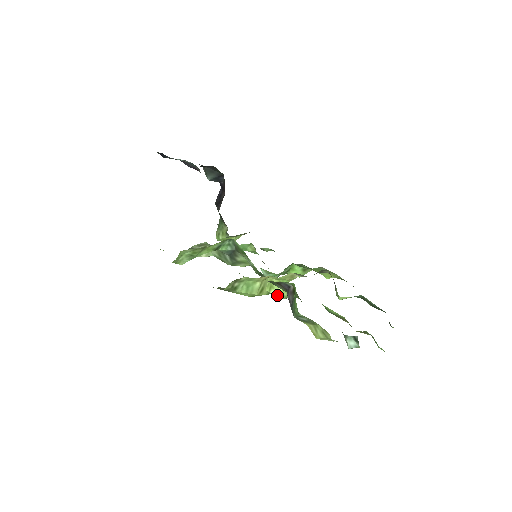
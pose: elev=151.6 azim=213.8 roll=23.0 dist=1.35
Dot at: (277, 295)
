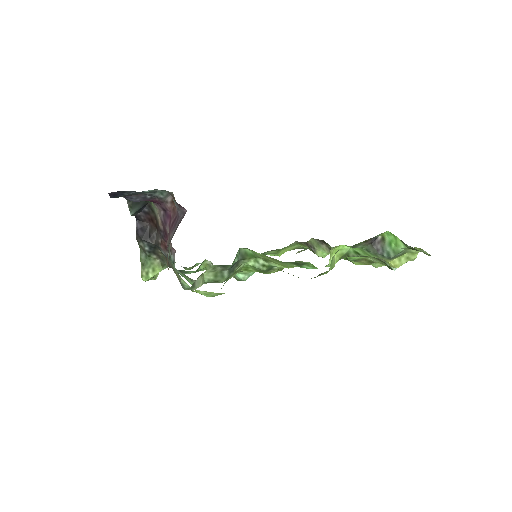
Dot at: occluded
